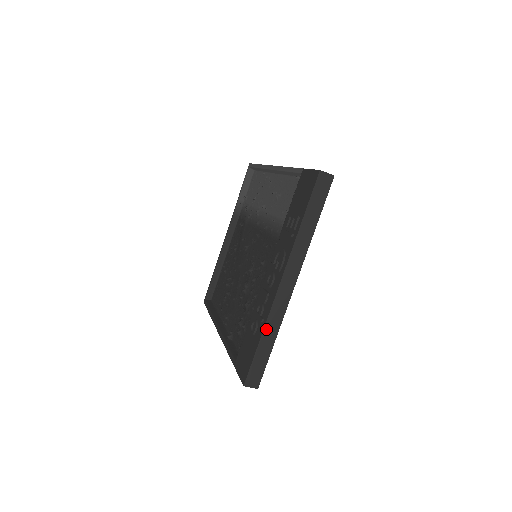
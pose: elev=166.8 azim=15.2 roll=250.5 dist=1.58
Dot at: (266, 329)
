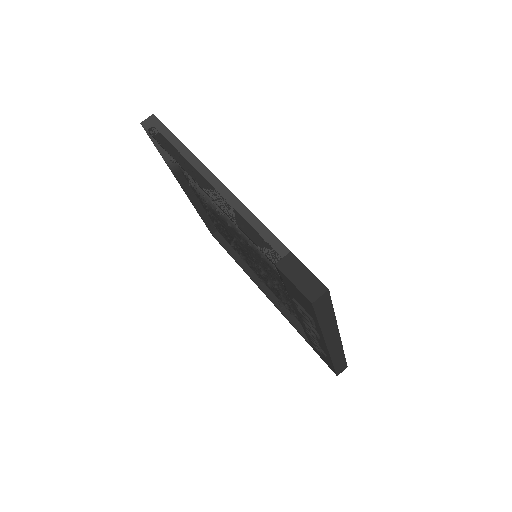
Dot at: (334, 361)
